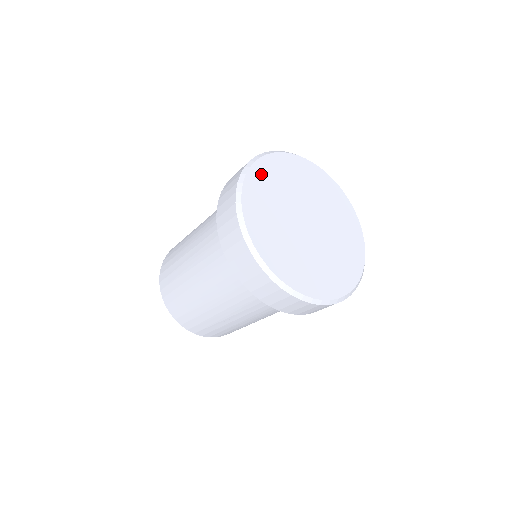
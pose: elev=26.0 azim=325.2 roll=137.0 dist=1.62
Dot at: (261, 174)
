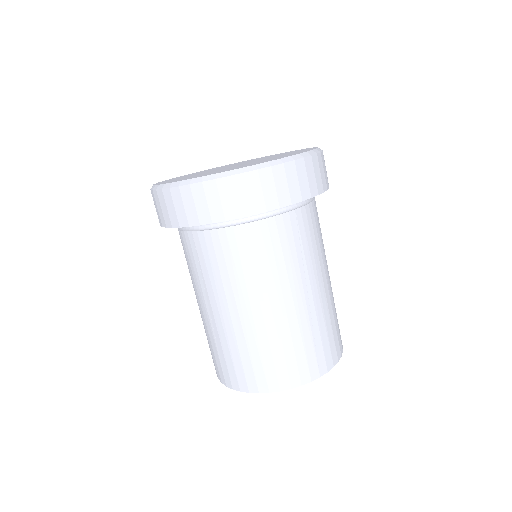
Dot at: occluded
